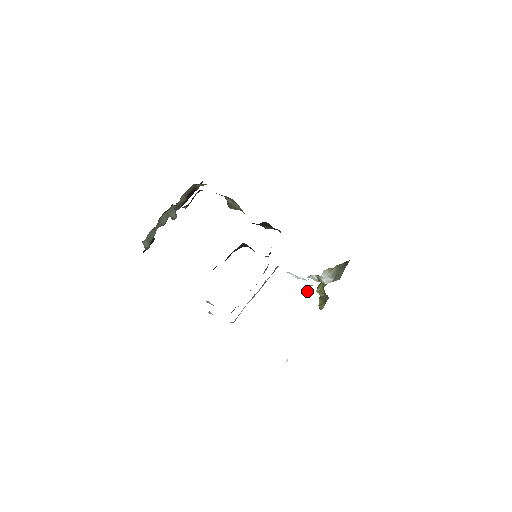
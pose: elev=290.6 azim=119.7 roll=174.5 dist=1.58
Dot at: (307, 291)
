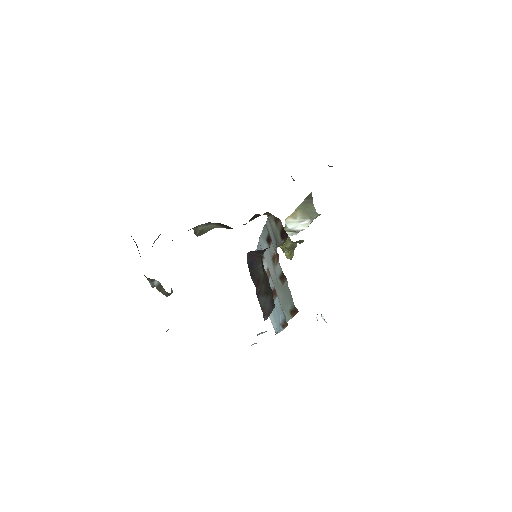
Dot at: (285, 252)
